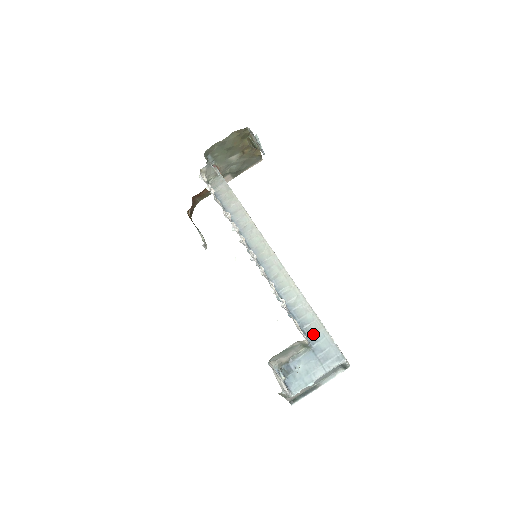
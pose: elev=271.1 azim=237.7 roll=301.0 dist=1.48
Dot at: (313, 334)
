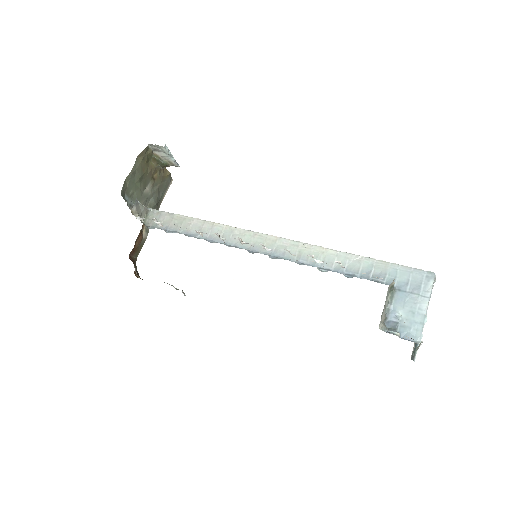
Dot at: (384, 276)
